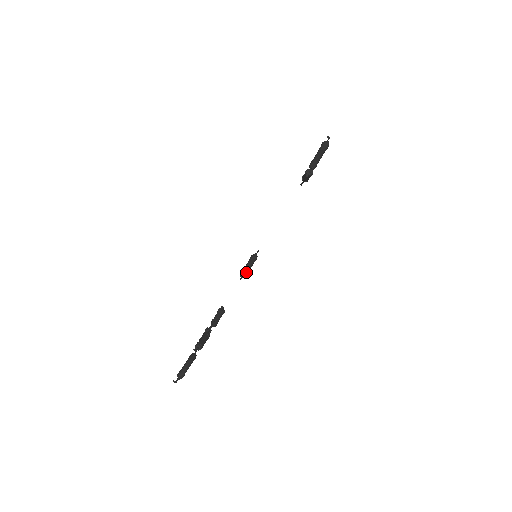
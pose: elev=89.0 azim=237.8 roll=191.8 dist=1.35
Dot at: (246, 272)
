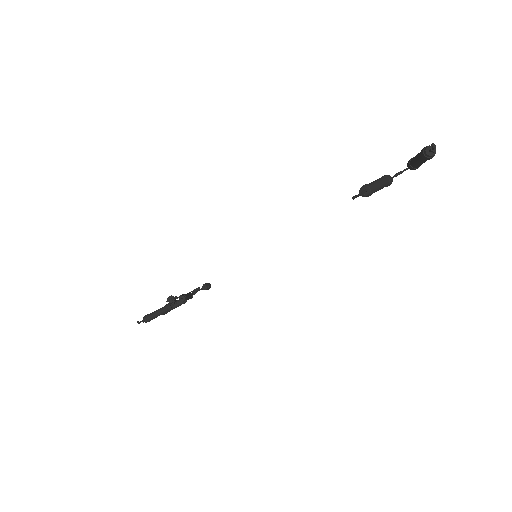
Dot at: occluded
